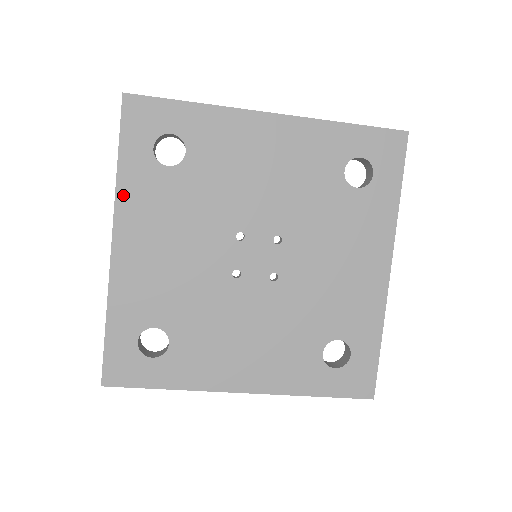
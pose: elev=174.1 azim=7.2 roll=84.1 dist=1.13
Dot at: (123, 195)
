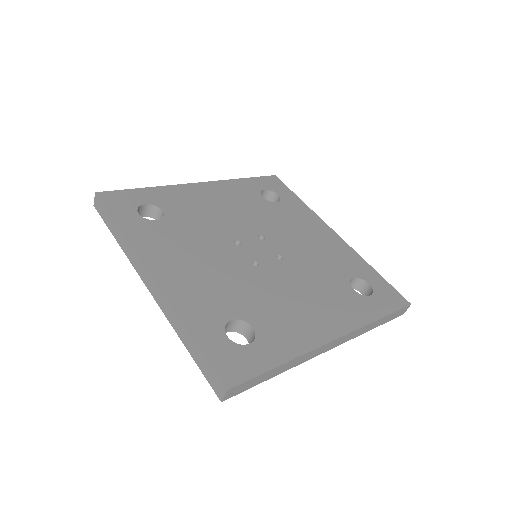
Dot at: (229, 183)
